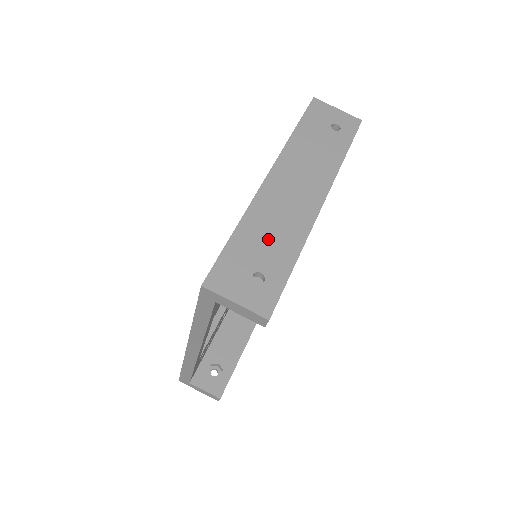
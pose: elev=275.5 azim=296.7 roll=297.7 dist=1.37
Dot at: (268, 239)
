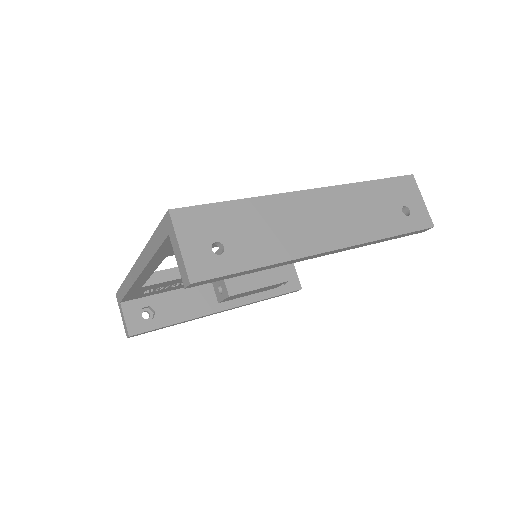
Dot at: (258, 231)
